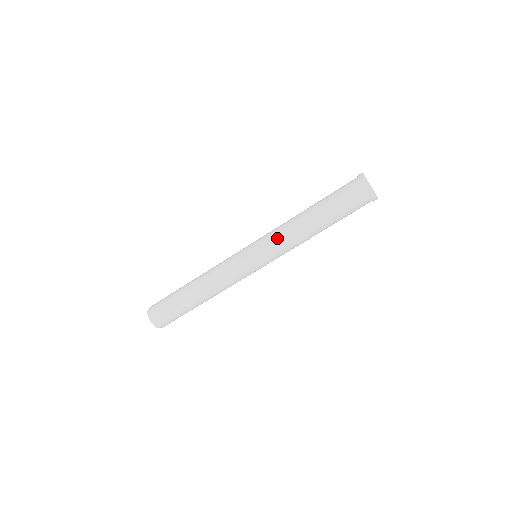
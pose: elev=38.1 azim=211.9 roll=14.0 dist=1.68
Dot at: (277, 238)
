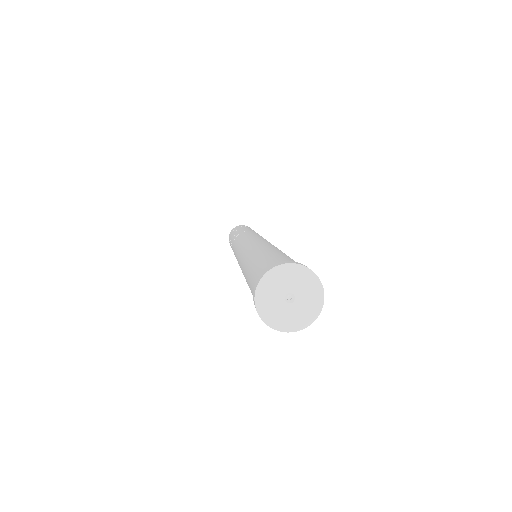
Dot at: occluded
